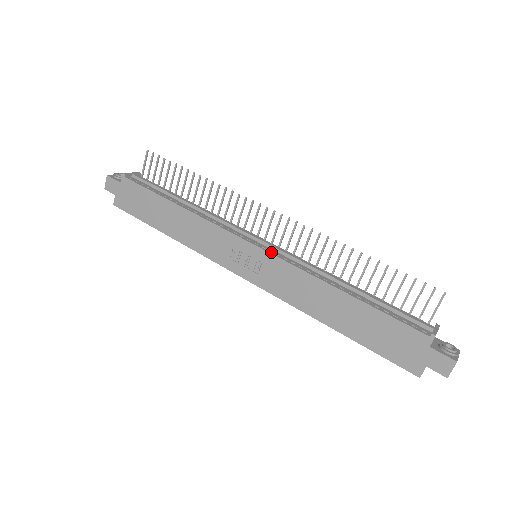
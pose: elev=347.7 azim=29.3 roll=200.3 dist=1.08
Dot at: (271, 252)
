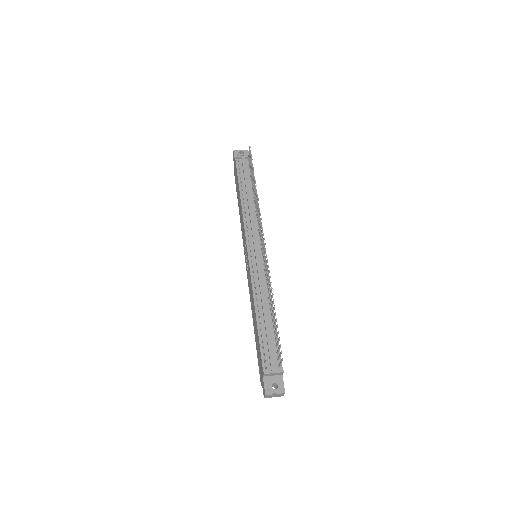
Dot at: occluded
